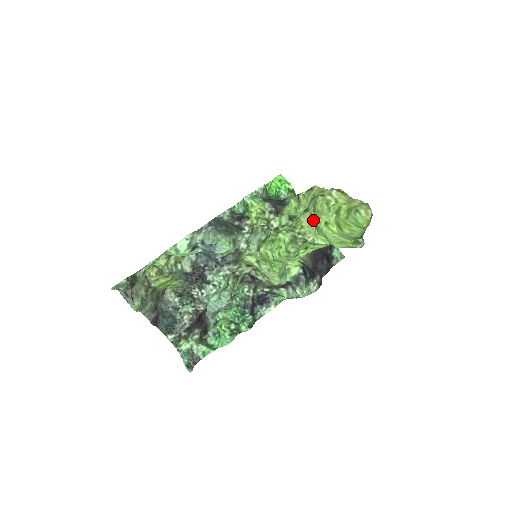
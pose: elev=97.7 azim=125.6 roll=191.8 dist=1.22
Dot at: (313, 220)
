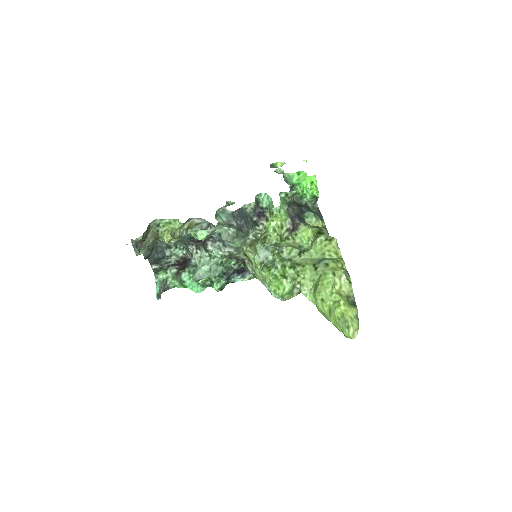
Dot at: (315, 280)
